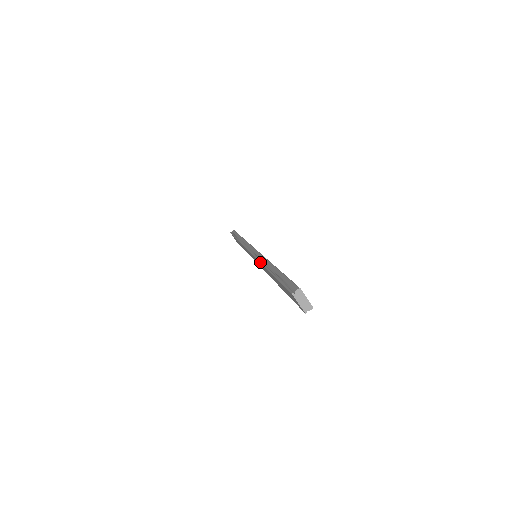
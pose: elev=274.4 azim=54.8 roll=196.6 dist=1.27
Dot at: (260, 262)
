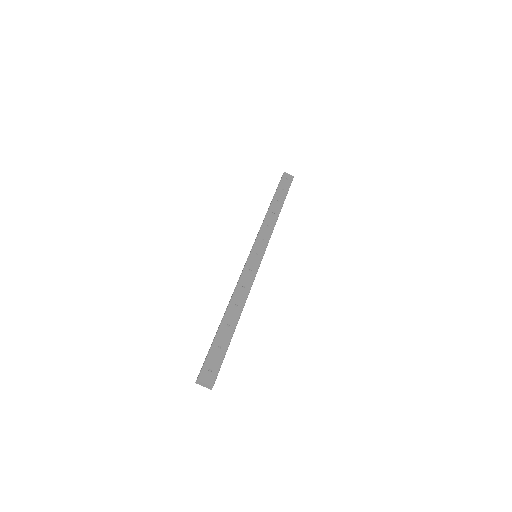
Dot at: (232, 294)
